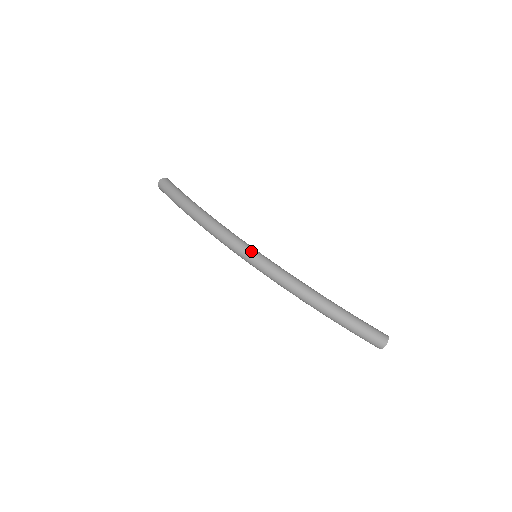
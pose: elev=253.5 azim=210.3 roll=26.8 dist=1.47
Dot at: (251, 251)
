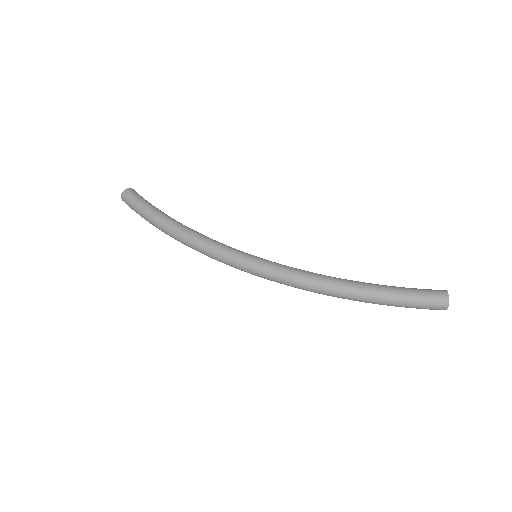
Dot at: (245, 264)
